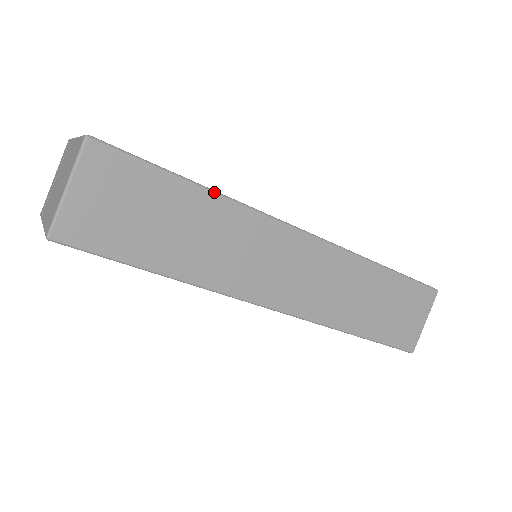
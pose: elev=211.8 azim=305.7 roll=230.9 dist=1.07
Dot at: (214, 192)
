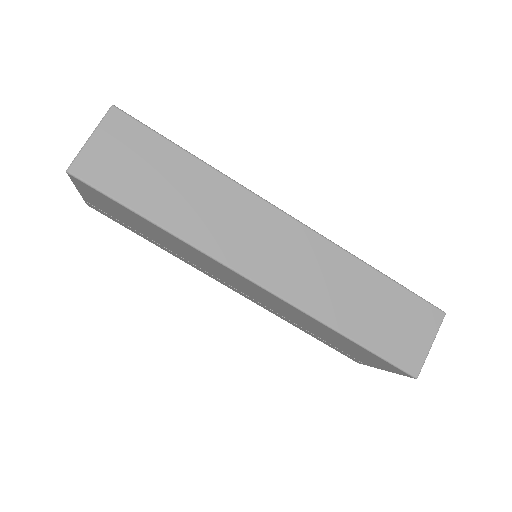
Dot at: (206, 164)
